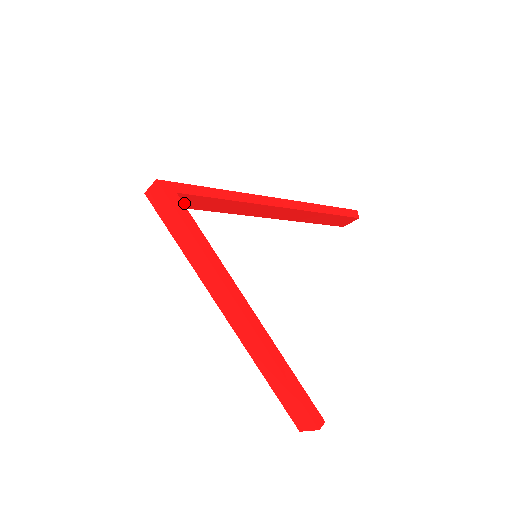
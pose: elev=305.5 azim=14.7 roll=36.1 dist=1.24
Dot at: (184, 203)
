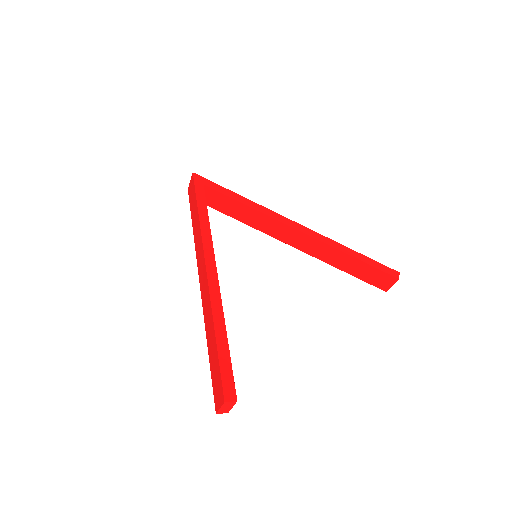
Dot at: (213, 202)
